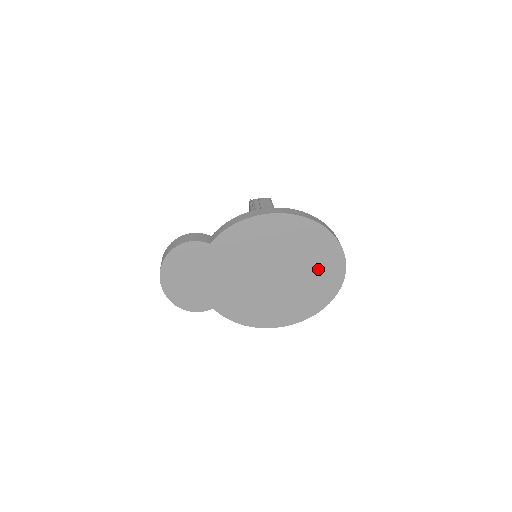
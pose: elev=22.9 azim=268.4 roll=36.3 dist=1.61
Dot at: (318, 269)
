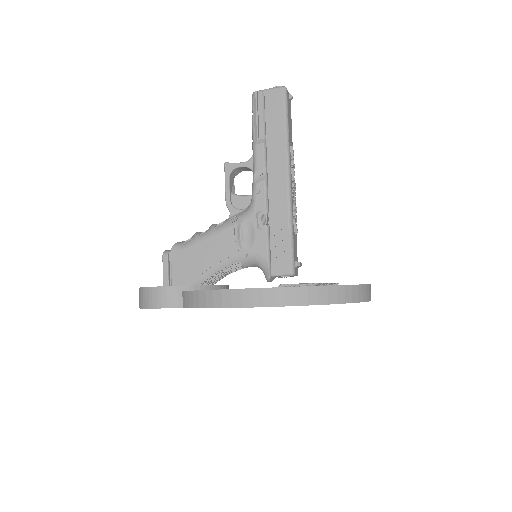
Dot at: occluded
